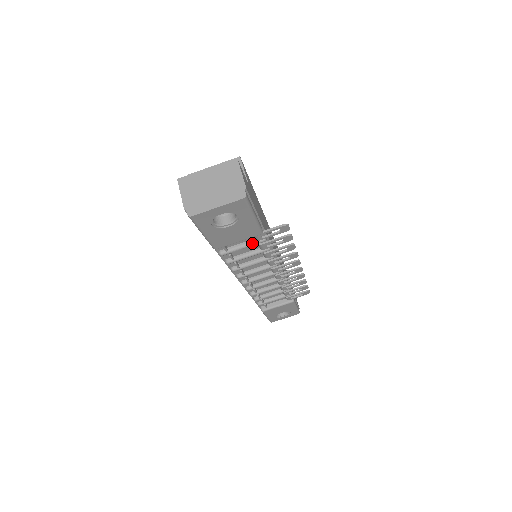
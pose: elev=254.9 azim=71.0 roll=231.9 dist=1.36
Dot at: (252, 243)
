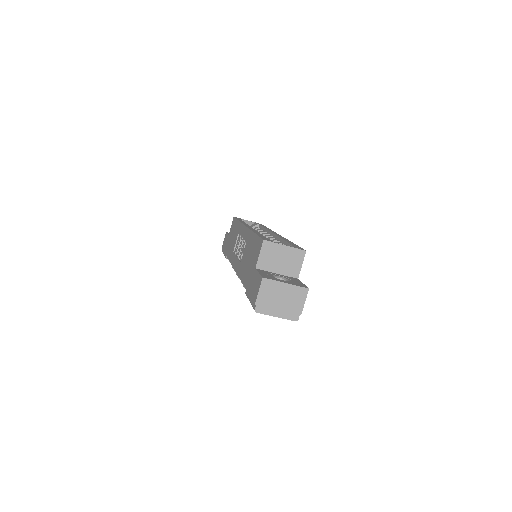
Dot at: occluded
